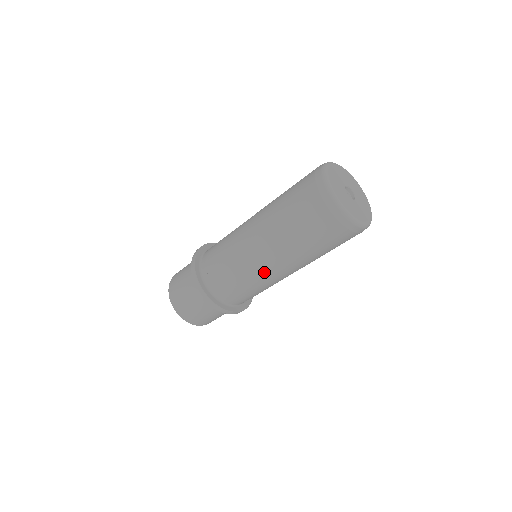
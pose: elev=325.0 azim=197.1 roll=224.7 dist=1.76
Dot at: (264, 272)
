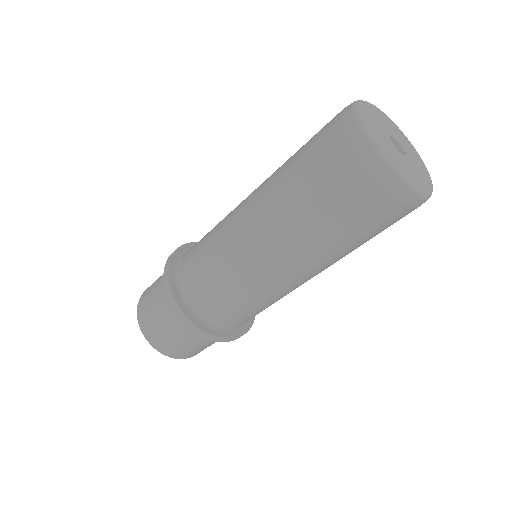
Dot at: (259, 270)
